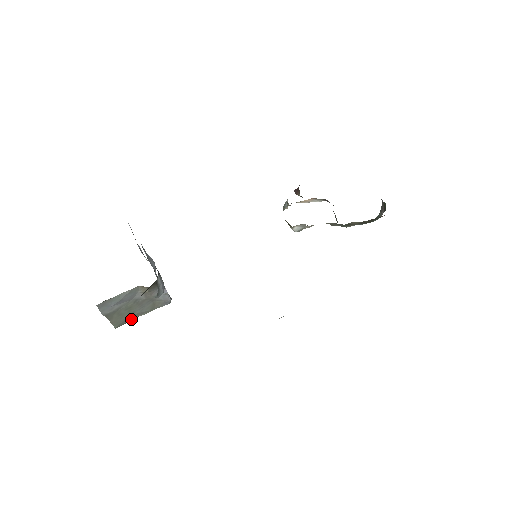
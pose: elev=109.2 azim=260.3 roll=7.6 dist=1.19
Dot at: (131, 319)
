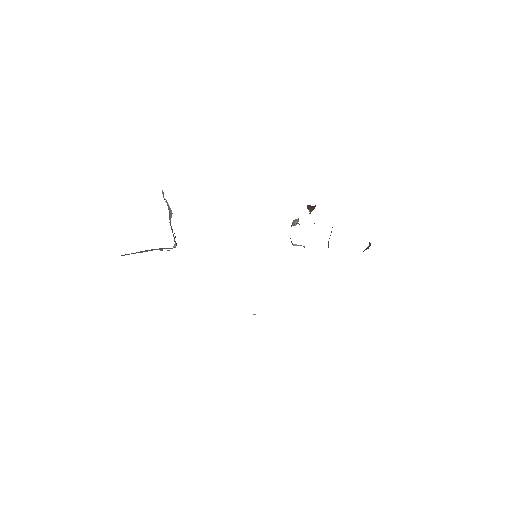
Dot at: occluded
